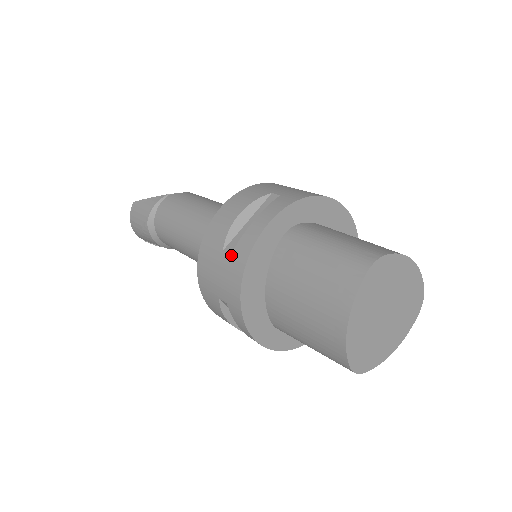
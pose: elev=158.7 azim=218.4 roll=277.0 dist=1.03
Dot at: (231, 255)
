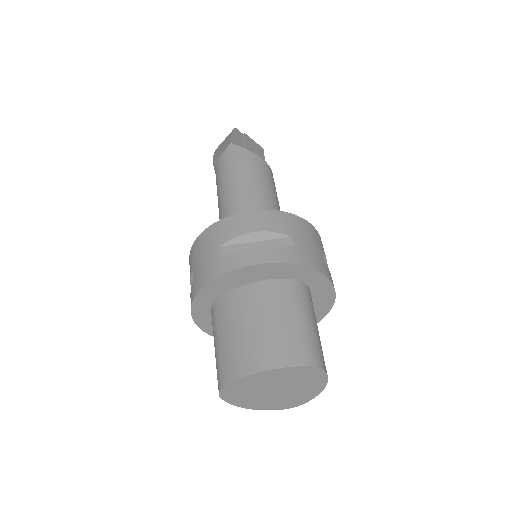
Dot at: occluded
